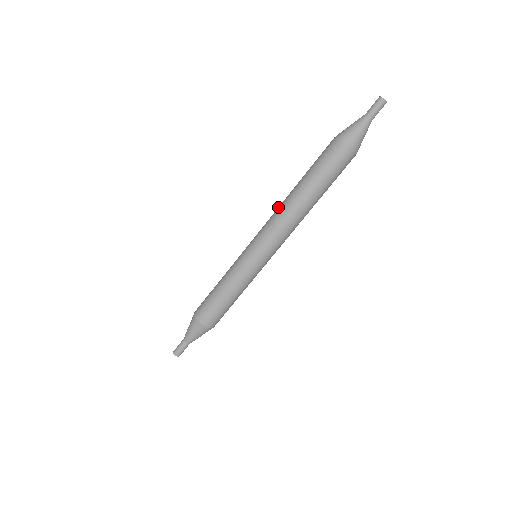
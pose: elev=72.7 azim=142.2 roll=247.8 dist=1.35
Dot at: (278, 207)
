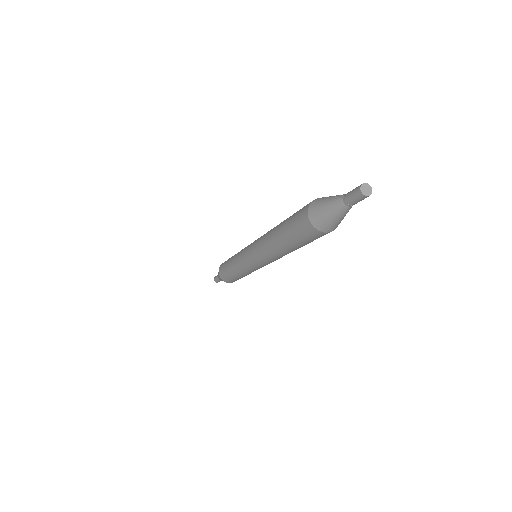
Dot at: (263, 237)
